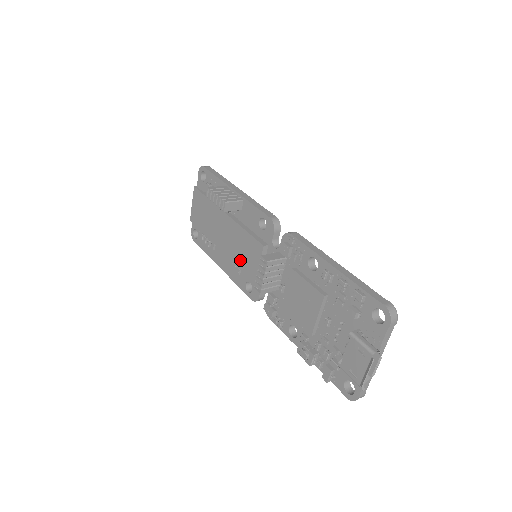
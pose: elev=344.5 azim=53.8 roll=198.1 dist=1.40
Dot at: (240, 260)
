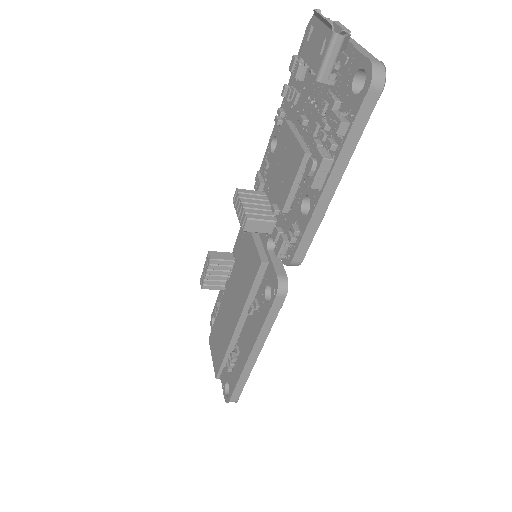
Dot at: (246, 283)
